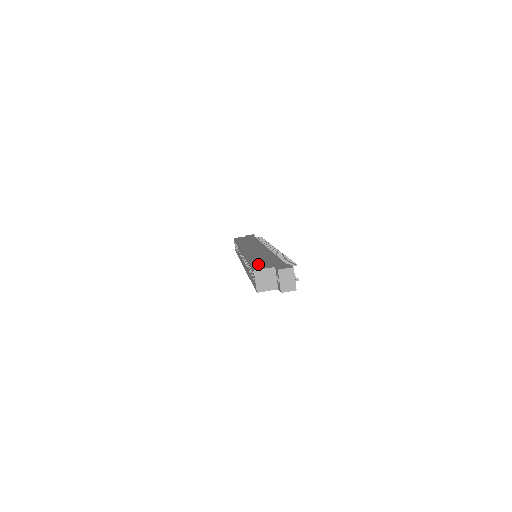
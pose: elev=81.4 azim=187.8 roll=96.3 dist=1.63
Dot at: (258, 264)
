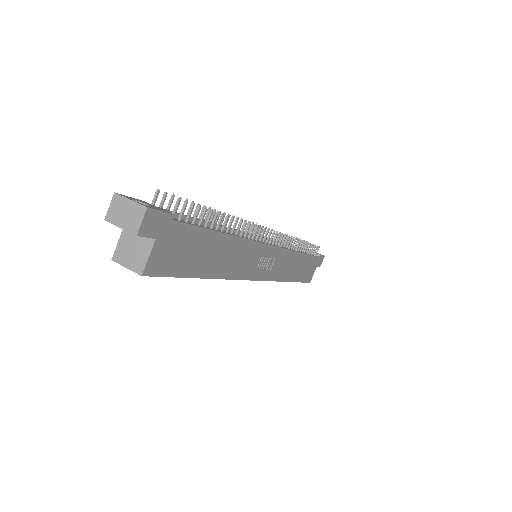
Dot at: occluded
